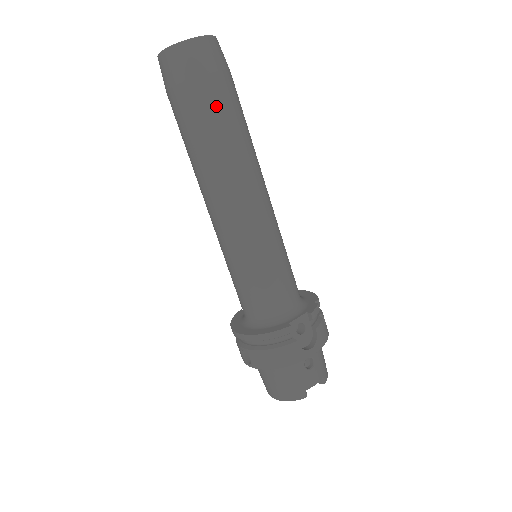
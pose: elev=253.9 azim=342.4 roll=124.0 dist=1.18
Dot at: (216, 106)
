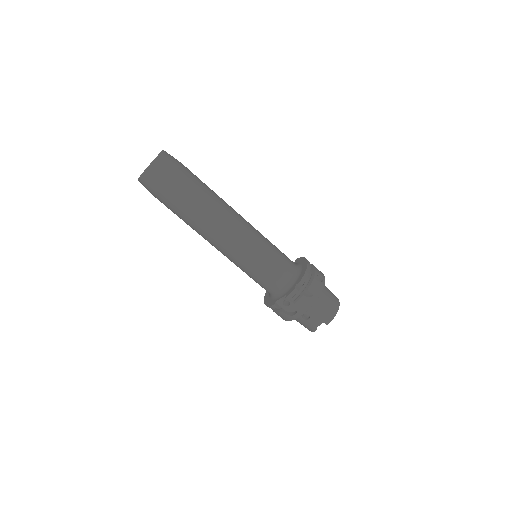
Dot at: (172, 205)
